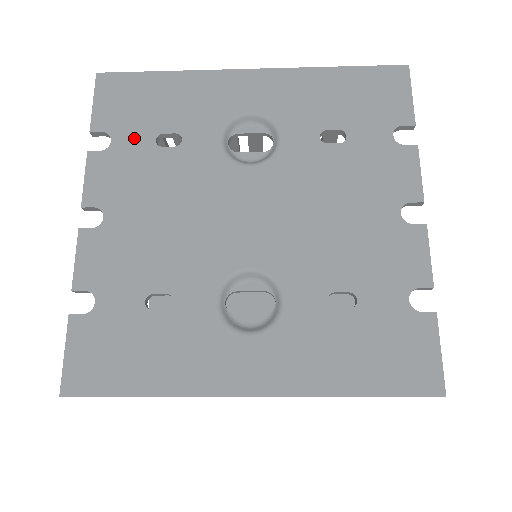
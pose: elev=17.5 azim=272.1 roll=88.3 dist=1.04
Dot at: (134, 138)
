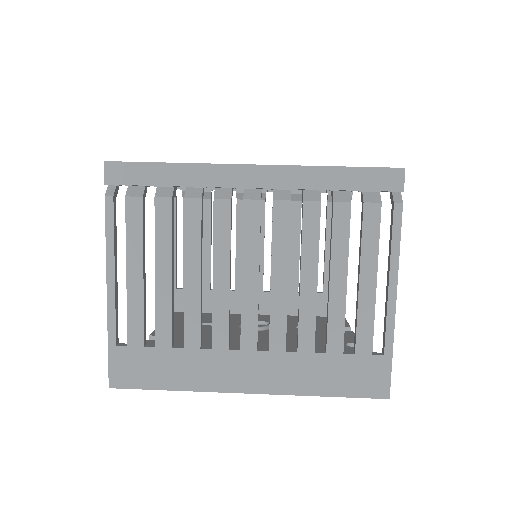
Dot at: occluded
